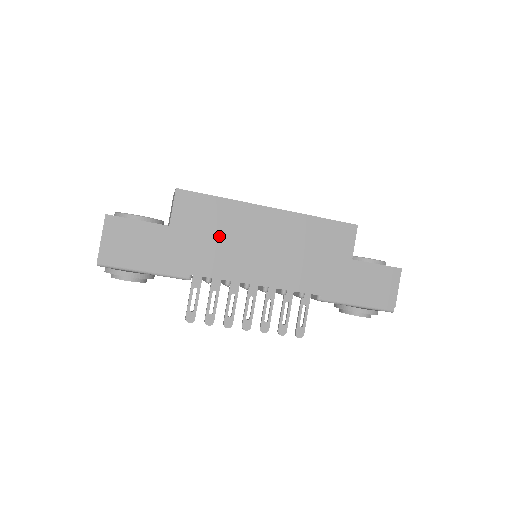
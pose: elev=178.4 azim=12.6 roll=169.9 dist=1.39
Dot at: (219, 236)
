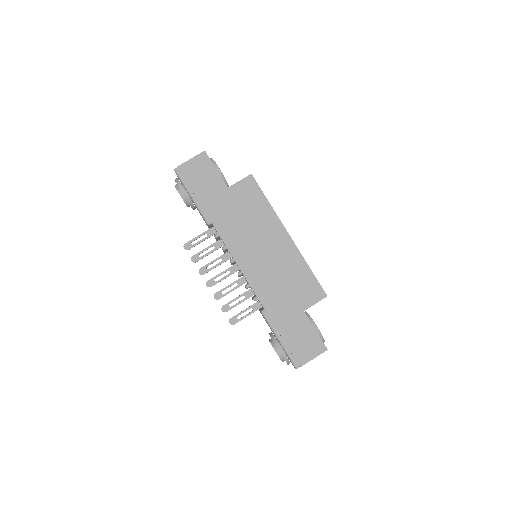
Dot at: (246, 219)
